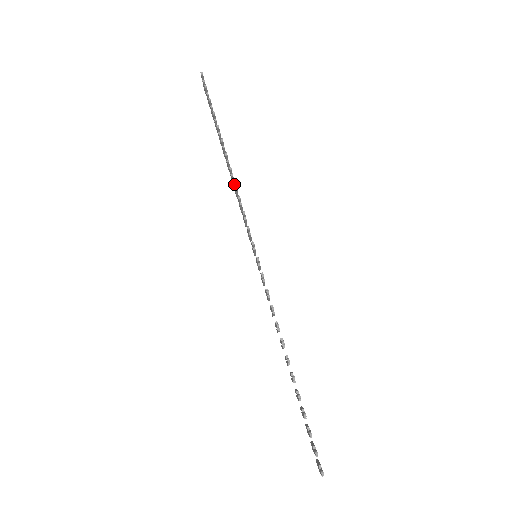
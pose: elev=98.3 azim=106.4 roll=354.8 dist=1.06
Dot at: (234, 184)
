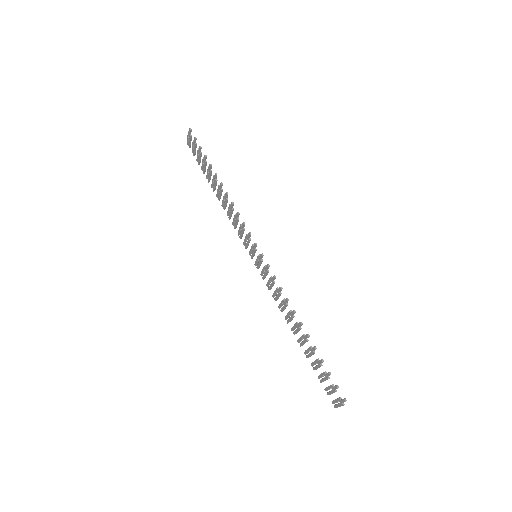
Dot at: (232, 204)
